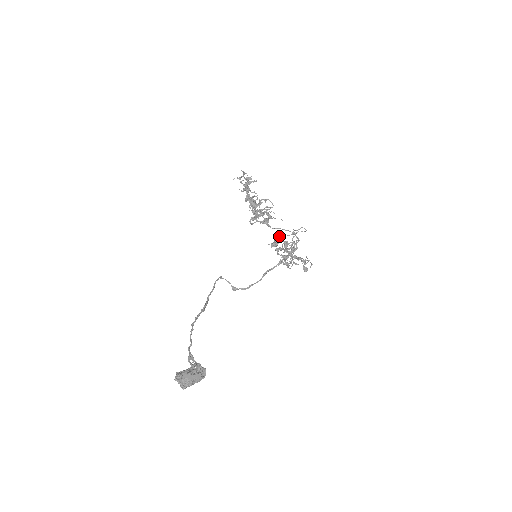
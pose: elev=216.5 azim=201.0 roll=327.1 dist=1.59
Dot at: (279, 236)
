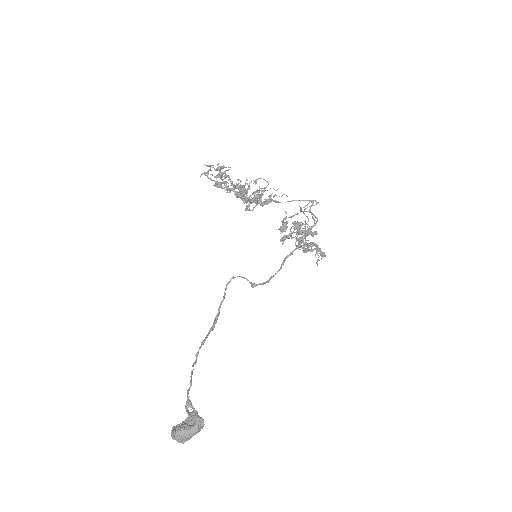
Dot at: (285, 218)
